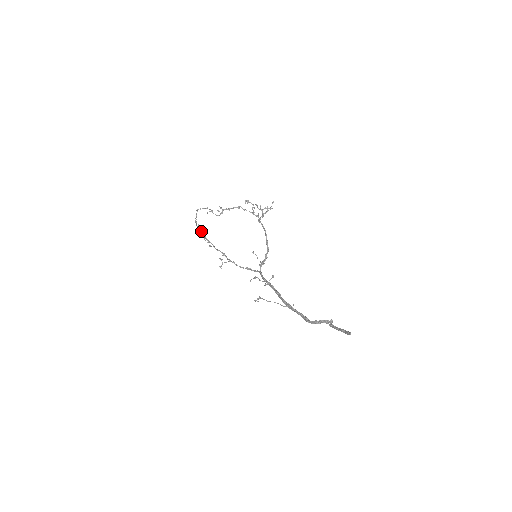
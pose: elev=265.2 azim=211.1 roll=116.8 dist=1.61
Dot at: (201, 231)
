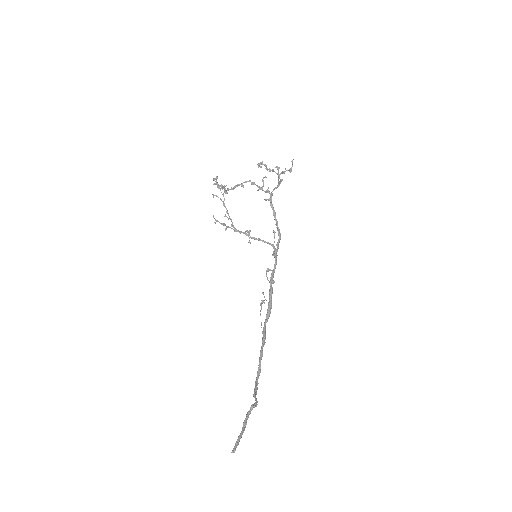
Dot at: (223, 203)
